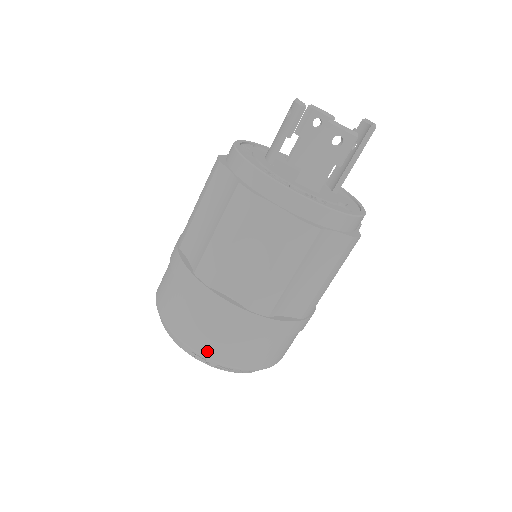
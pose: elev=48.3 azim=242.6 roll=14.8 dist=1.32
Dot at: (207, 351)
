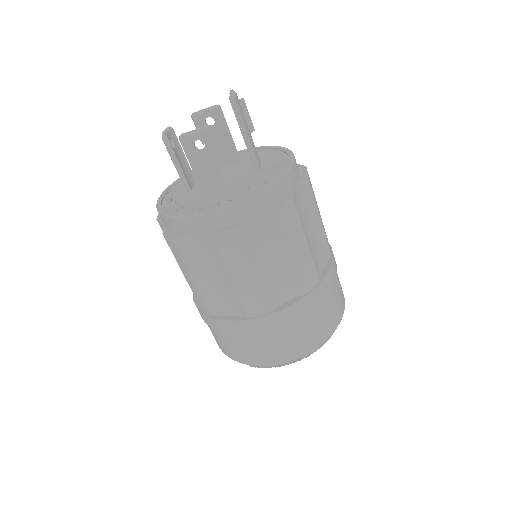
Dot at: (254, 361)
